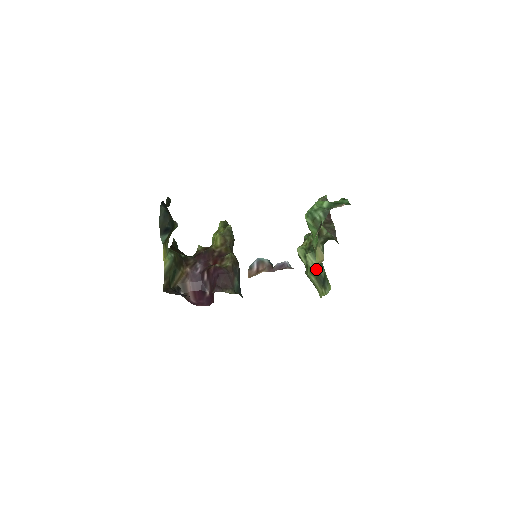
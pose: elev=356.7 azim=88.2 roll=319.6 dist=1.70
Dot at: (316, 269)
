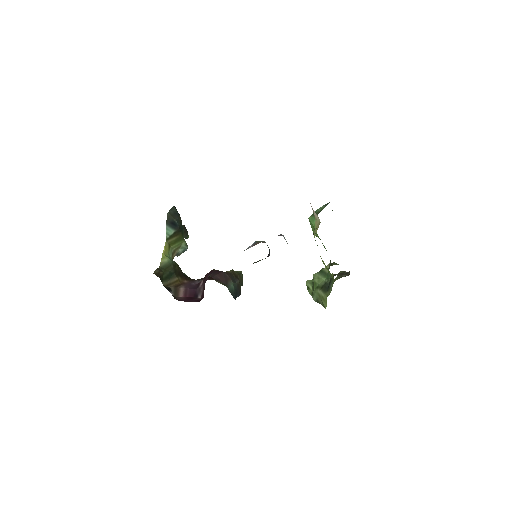
Dot at: (322, 282)
